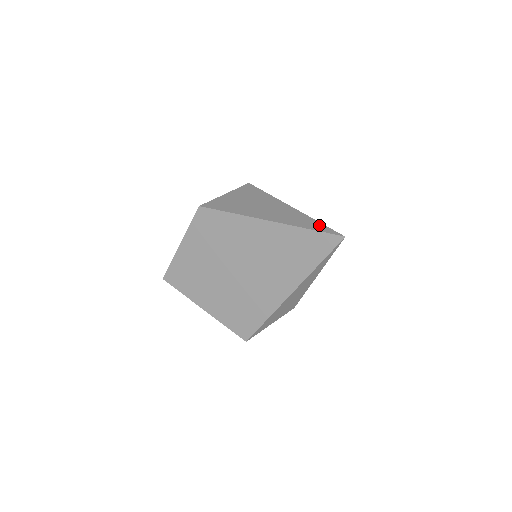
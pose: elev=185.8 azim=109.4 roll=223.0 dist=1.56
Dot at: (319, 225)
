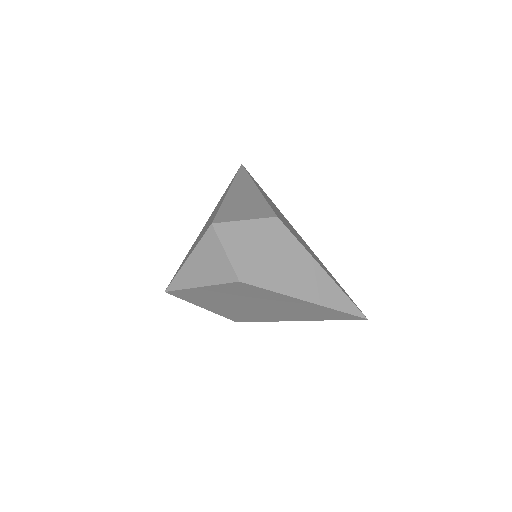
Dot at: (349, 304)
